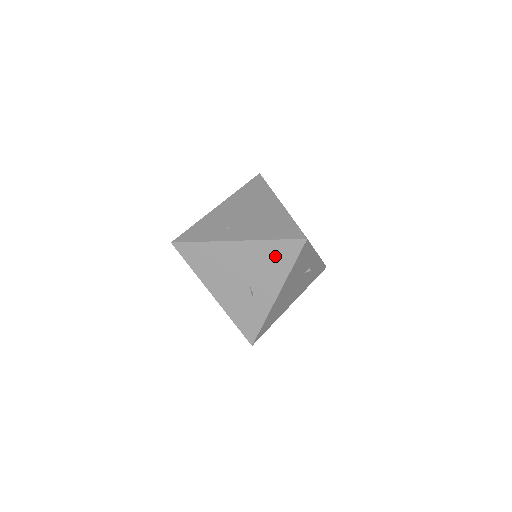
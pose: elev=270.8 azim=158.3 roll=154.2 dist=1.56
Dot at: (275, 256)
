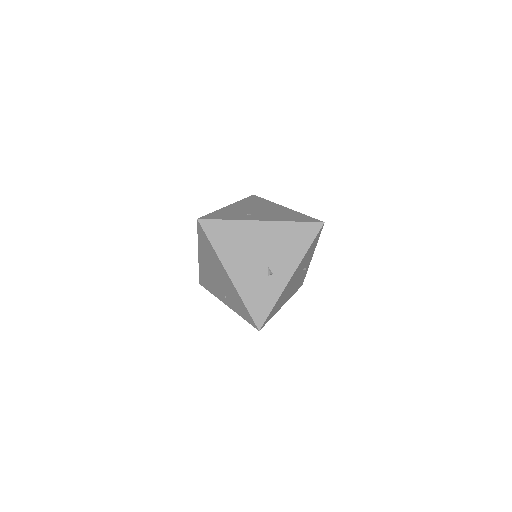
Dot at: (295, 237)
